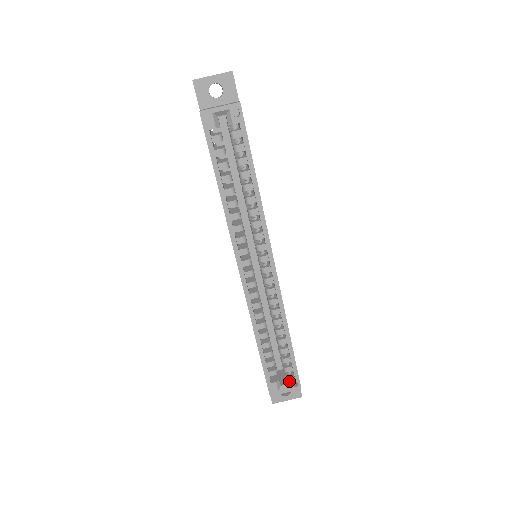
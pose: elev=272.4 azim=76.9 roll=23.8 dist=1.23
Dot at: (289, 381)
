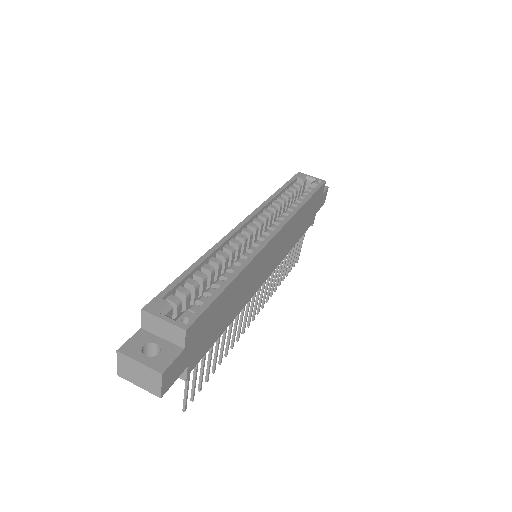
Dot at: (183, 313)
